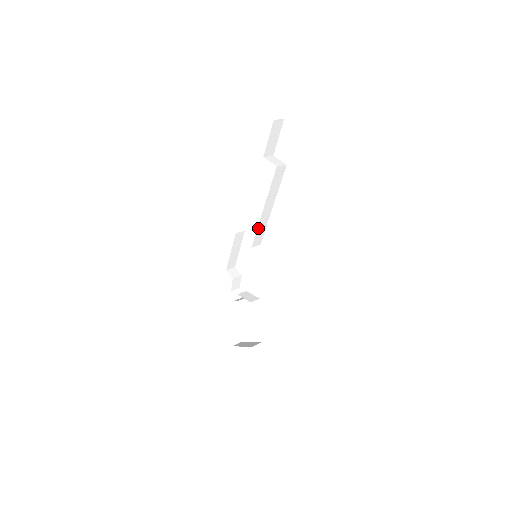
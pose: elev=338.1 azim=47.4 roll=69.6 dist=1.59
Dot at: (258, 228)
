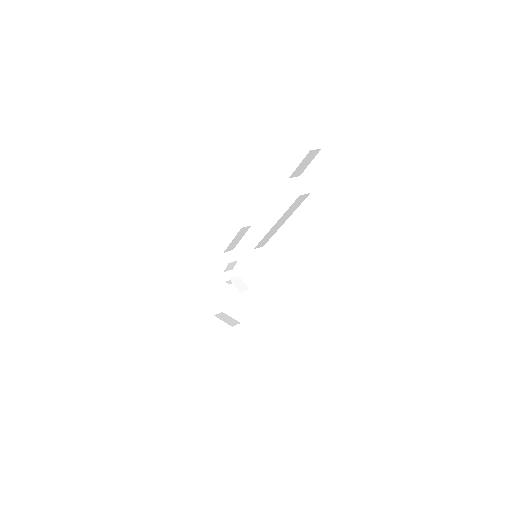
Dot at: (265, 236)
